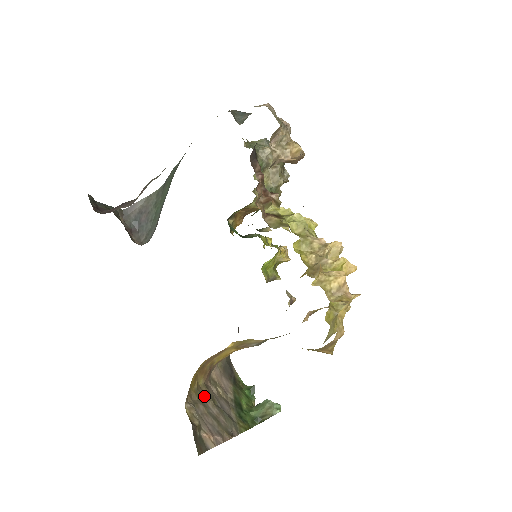
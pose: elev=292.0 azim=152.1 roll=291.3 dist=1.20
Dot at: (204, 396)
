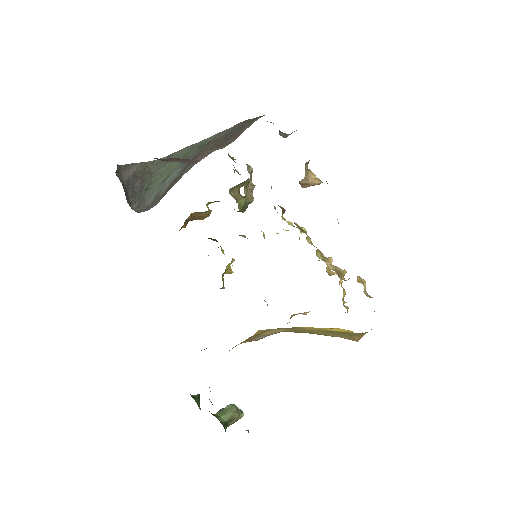
Dot at: occluded
